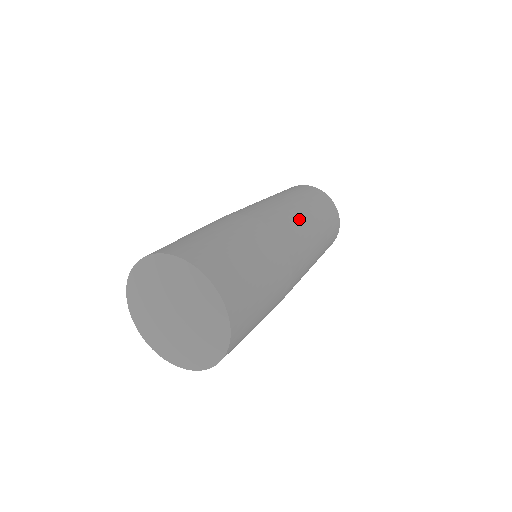
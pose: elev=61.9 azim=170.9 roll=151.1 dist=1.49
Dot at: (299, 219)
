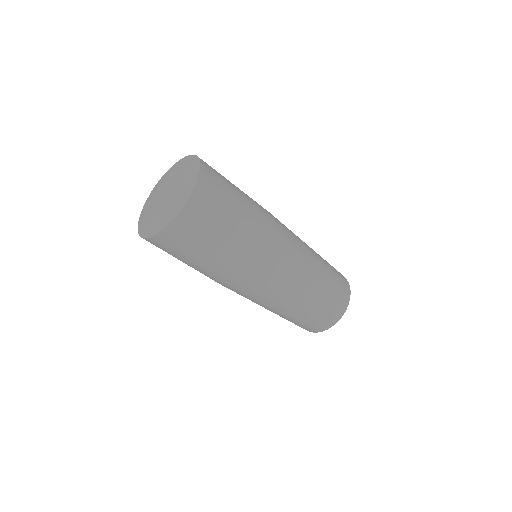
Dot at: (304, 257)
